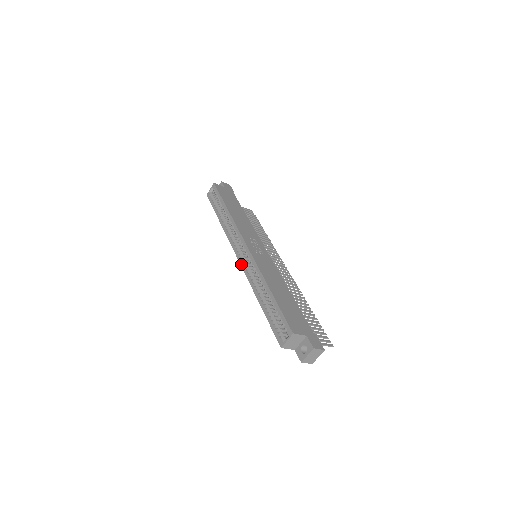
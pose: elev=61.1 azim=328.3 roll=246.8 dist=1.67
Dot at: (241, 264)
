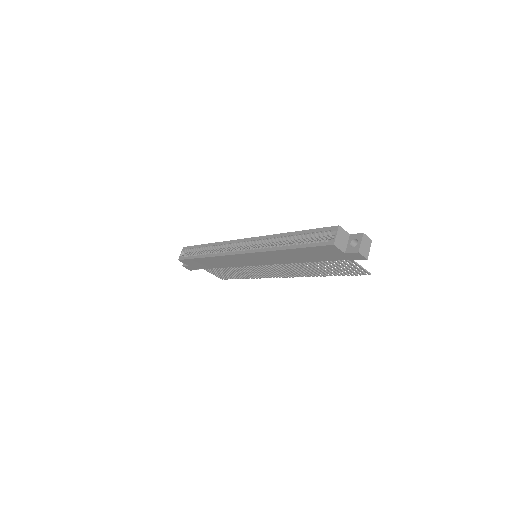
Dot at: (248, 252)
